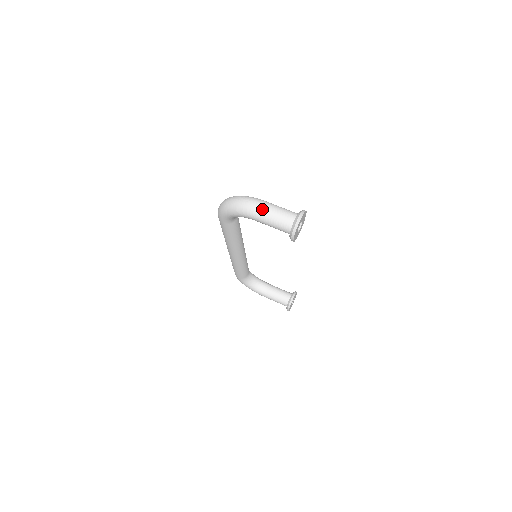
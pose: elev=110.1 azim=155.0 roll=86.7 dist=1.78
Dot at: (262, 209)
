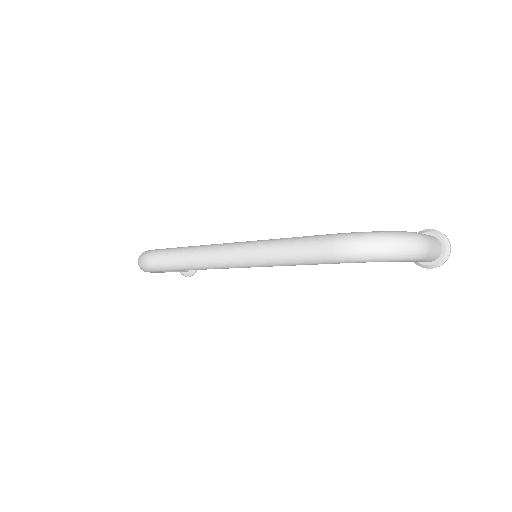
Dot at: (431, 249)
